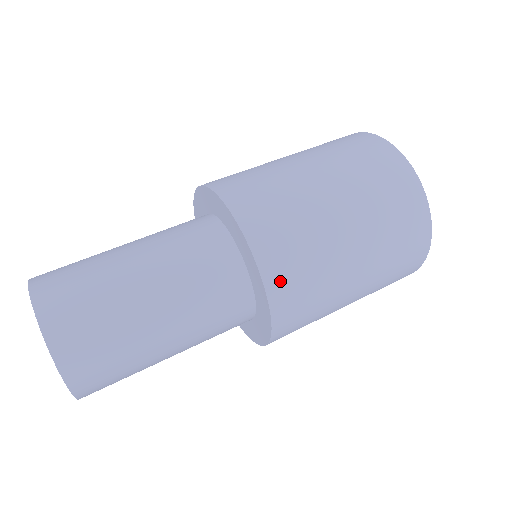
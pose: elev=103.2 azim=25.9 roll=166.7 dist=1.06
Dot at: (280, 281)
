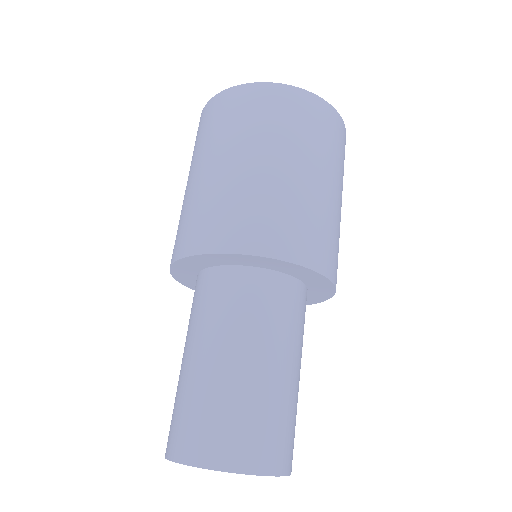
Dot at: (302, 250)
